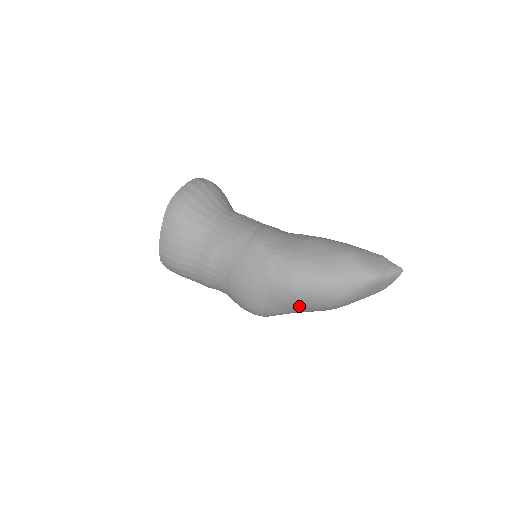
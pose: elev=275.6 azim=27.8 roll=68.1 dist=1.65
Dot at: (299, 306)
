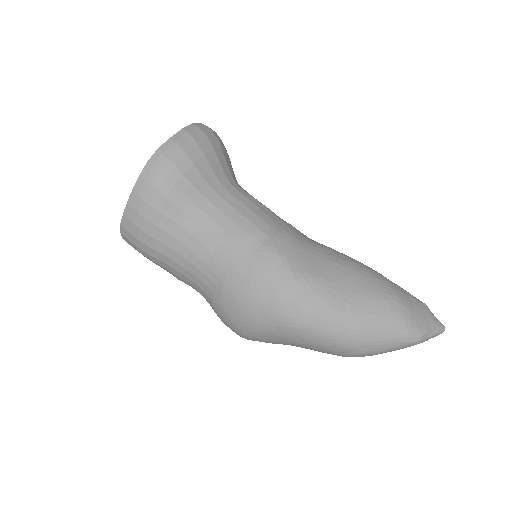
Dot at: (305, 347)
